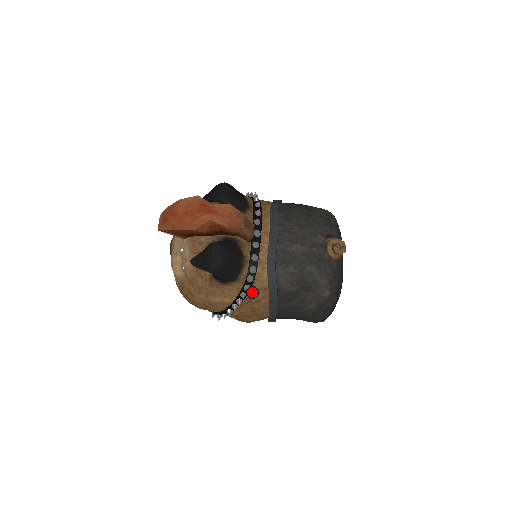
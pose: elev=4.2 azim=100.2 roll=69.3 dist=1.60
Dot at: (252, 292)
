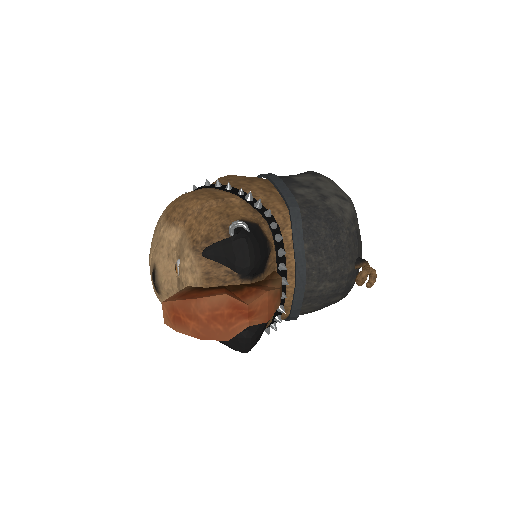
Dot at: occluded
